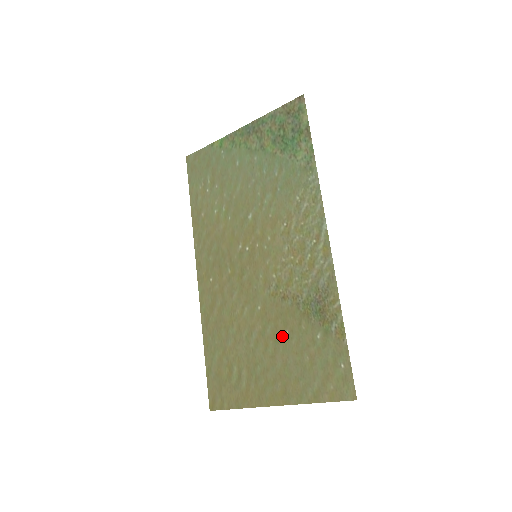
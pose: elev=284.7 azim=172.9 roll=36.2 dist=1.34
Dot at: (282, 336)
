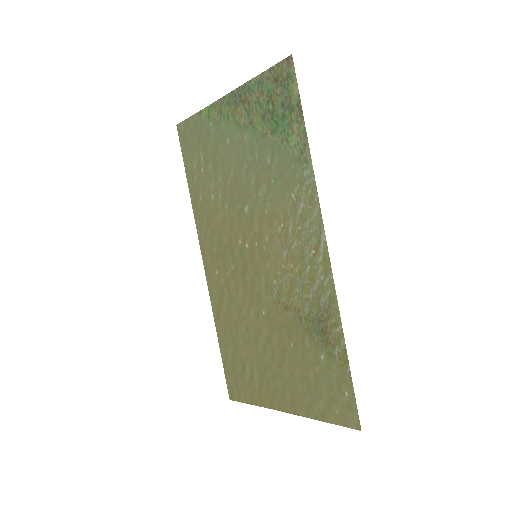
Dot at: (287, 347)
